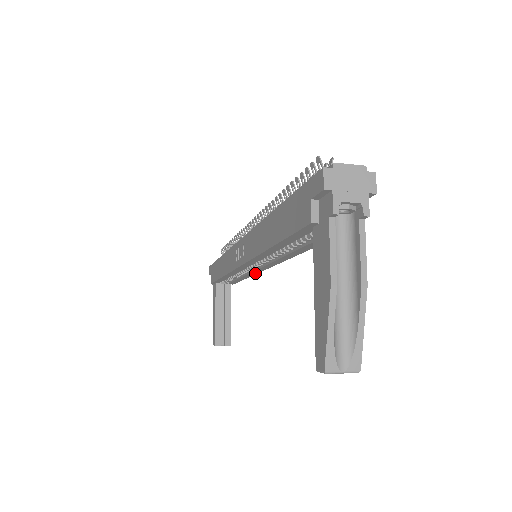
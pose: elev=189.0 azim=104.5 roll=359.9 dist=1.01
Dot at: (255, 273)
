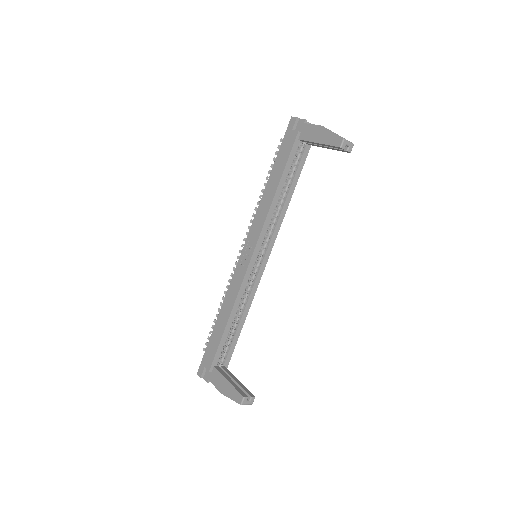
Dot at: (254, 293)
